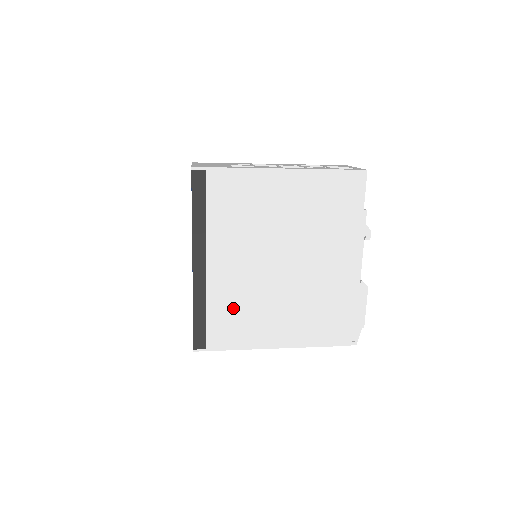
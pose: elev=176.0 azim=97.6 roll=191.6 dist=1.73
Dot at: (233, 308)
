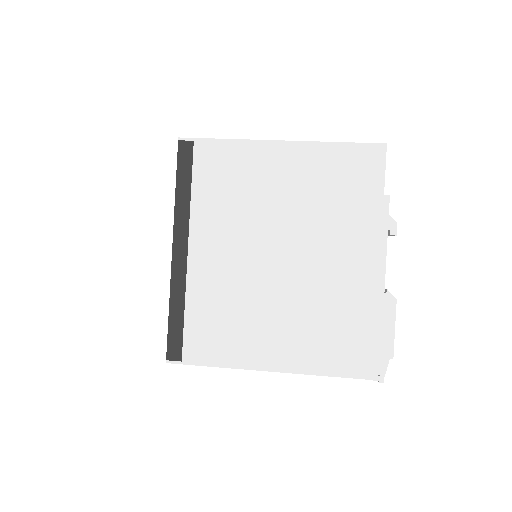
Dot at: (217, 310)
